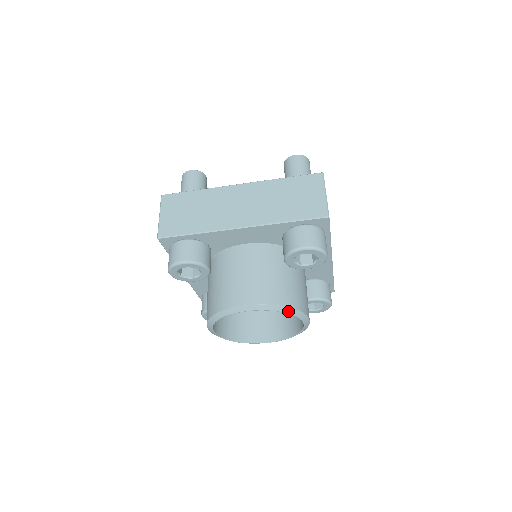
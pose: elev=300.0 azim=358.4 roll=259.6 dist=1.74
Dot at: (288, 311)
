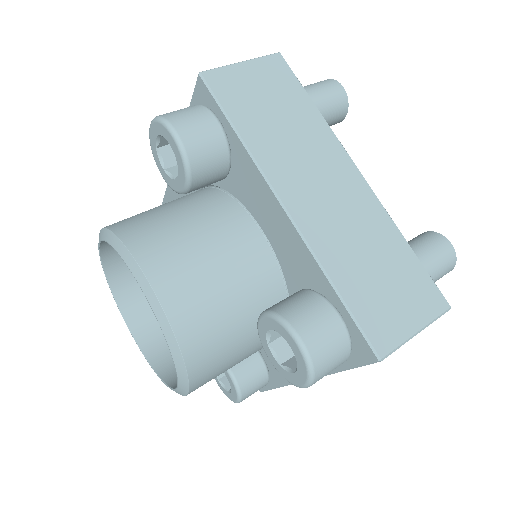
Dot at: (112, 241)
